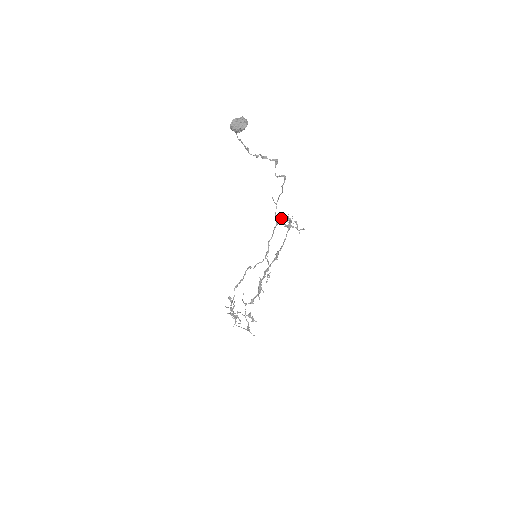
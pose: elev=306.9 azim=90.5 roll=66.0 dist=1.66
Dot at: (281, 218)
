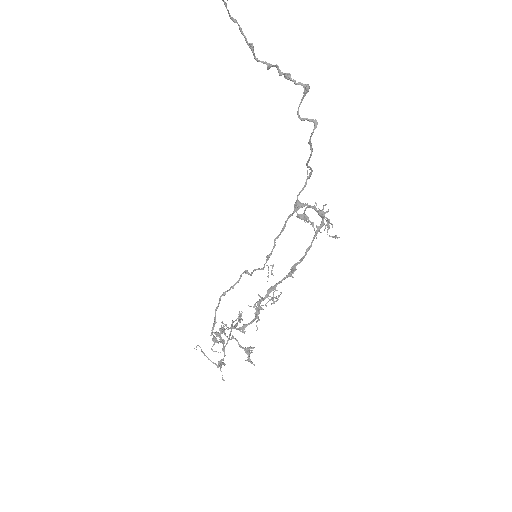
Dot at: (305, 204)
